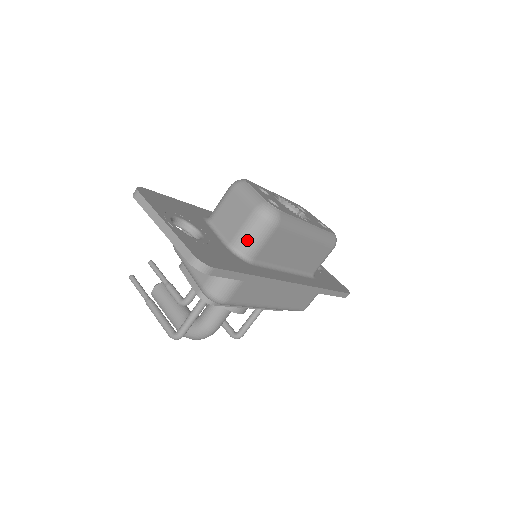
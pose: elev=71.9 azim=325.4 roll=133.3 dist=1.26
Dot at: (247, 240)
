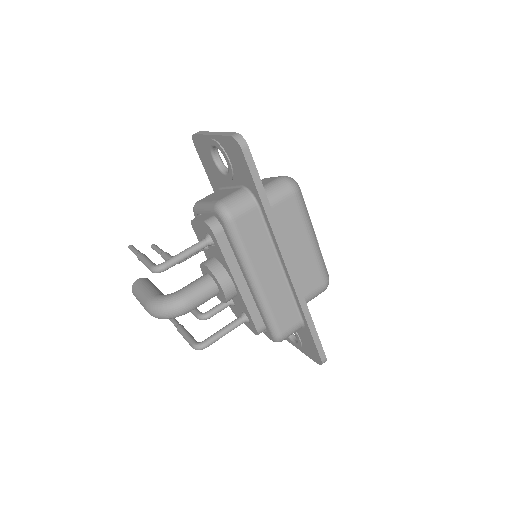
Dot at: (267, 191)
